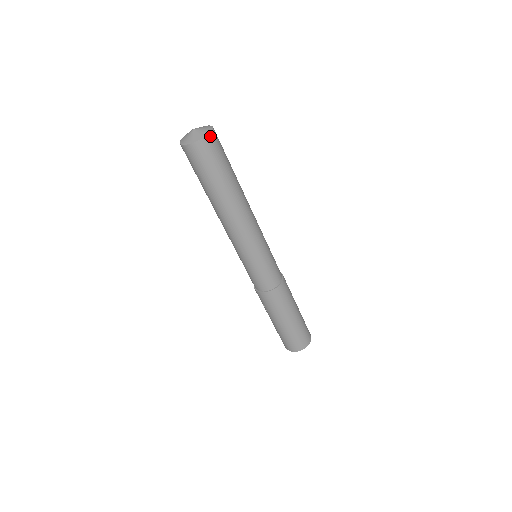
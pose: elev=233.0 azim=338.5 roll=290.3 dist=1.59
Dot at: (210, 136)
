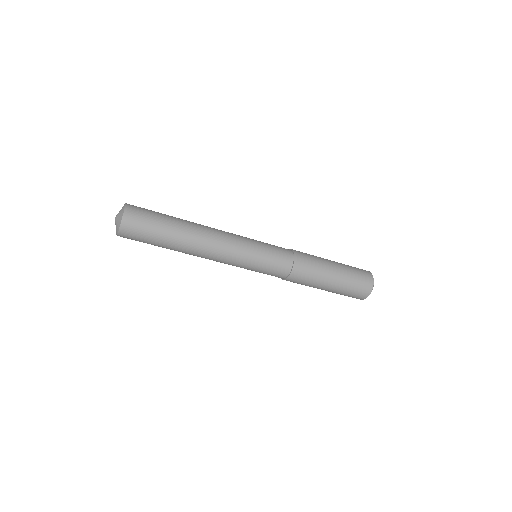
Dot at: (124, 220)
